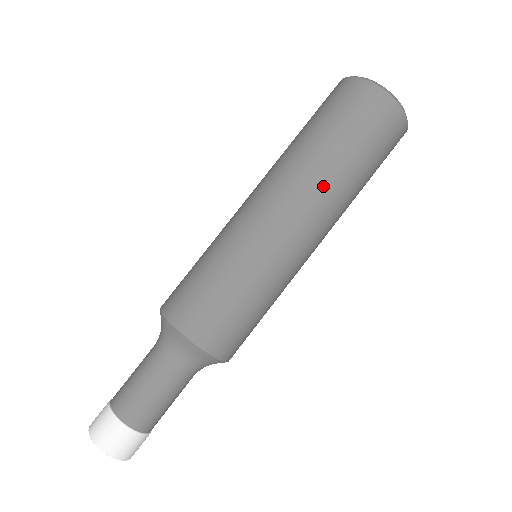
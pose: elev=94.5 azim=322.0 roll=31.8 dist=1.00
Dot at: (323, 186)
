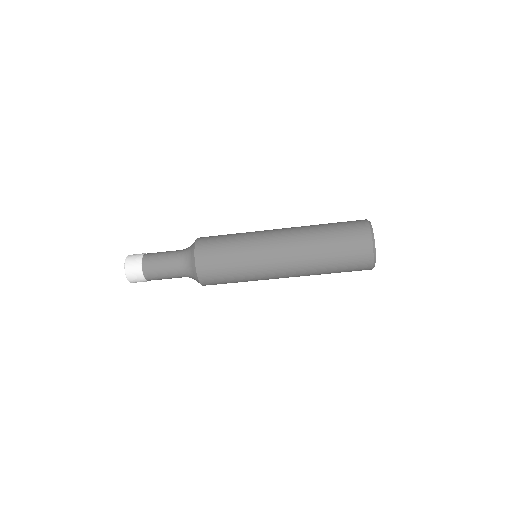
Dot at: (306, 253)
